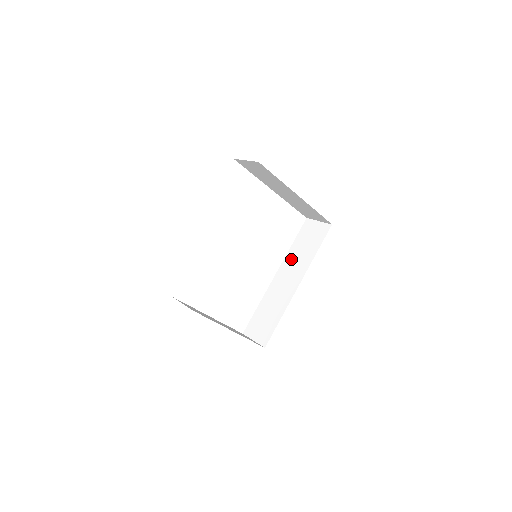
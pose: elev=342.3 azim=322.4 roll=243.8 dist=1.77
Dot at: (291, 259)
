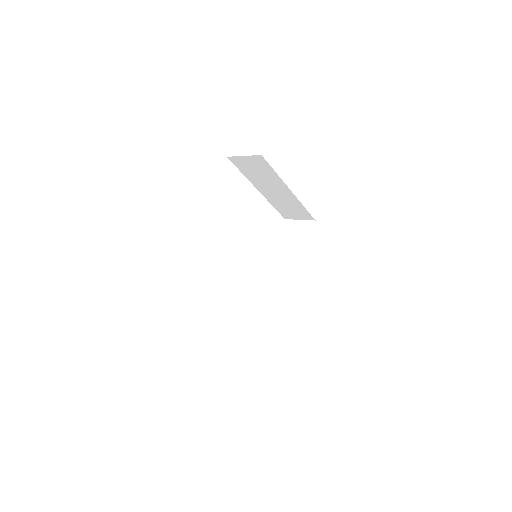
Dot at: (279, 260)
